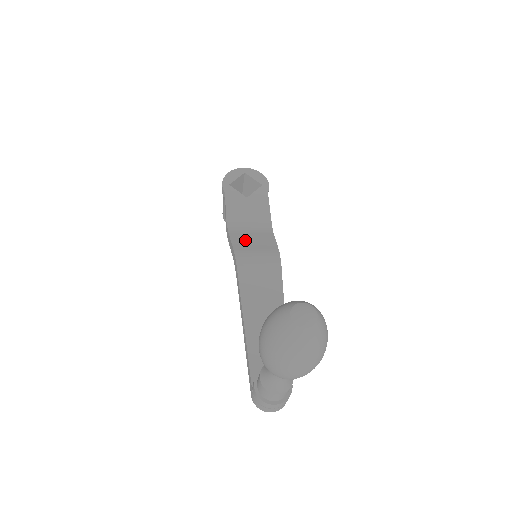
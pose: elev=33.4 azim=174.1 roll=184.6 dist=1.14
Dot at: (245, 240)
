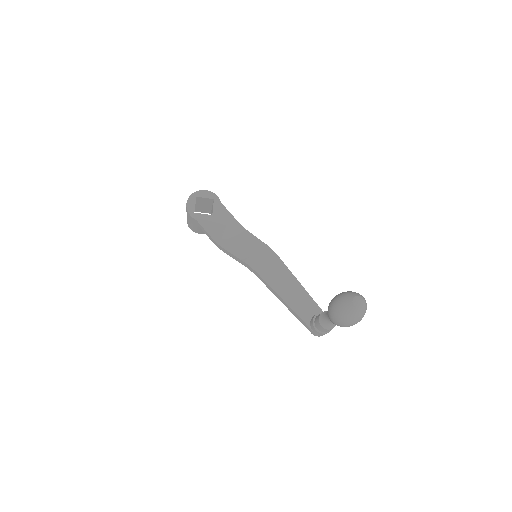
Dot at: (240, 249)
